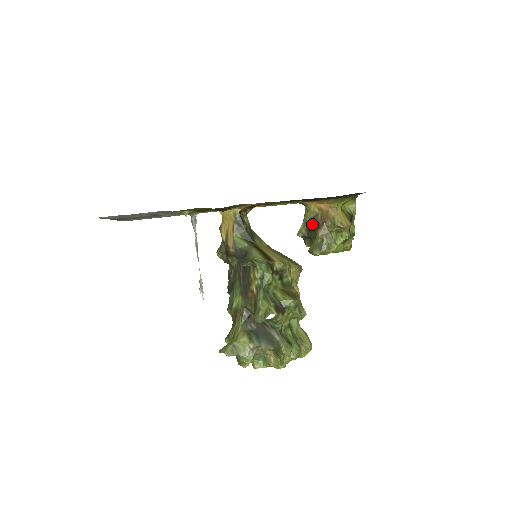
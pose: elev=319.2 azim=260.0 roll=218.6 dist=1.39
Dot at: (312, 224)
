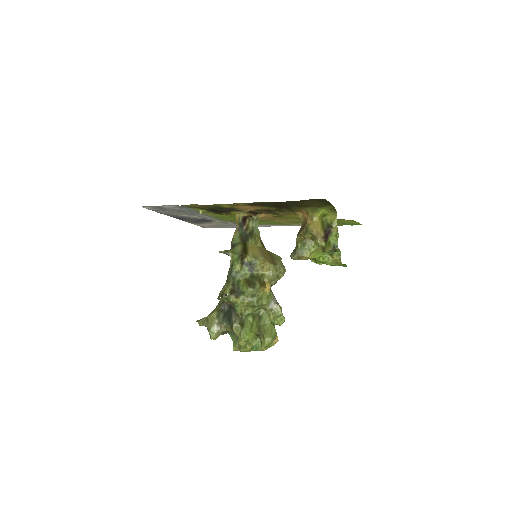
Dot at: occluded
